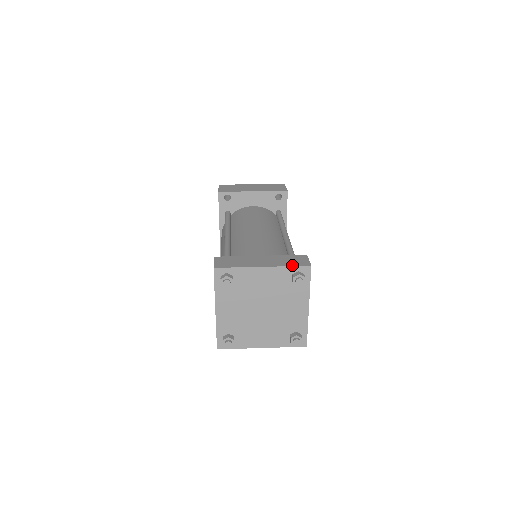
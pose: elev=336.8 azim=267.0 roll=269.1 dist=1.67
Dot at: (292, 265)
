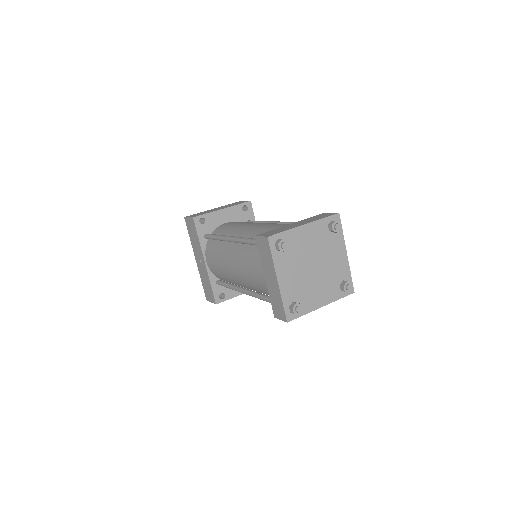
Dot at: (325, 217)
